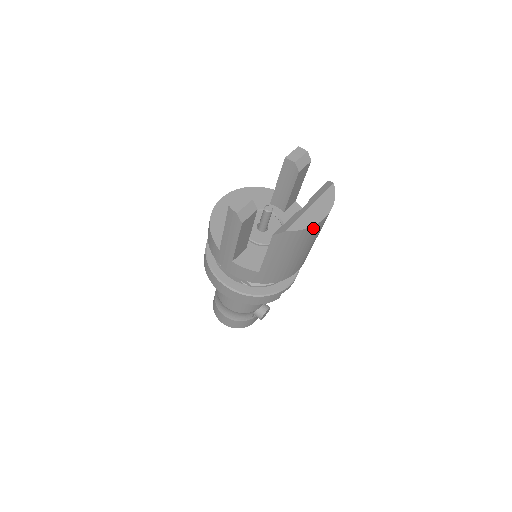
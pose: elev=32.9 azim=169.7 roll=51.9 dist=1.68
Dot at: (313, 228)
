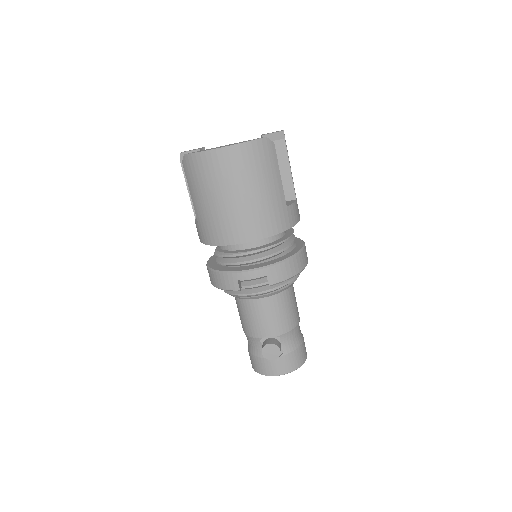
Dot at: (208, 156)
